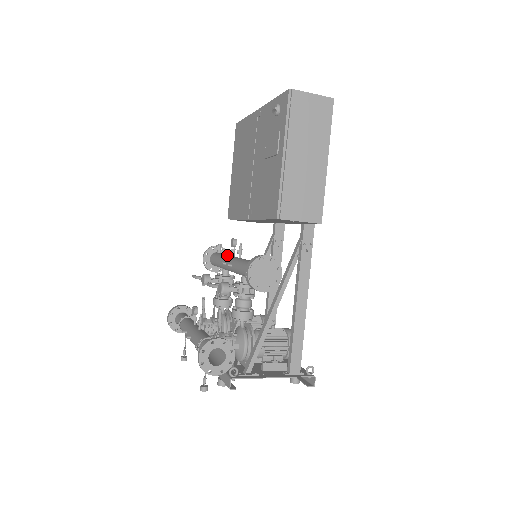
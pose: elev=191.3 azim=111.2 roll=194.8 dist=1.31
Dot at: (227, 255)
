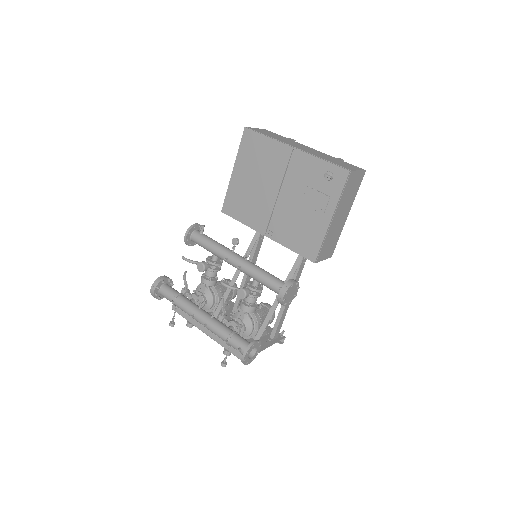
Dot at: (222, 246)
